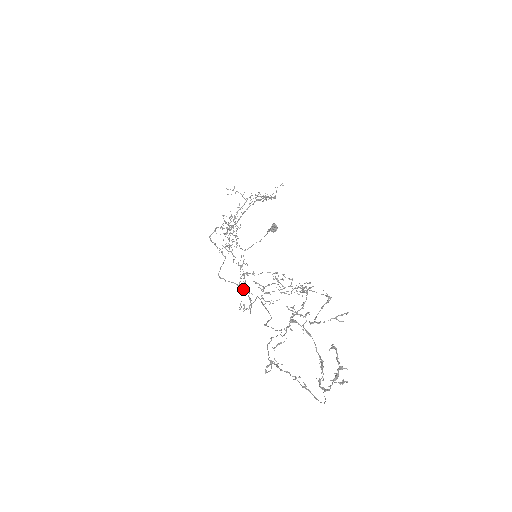
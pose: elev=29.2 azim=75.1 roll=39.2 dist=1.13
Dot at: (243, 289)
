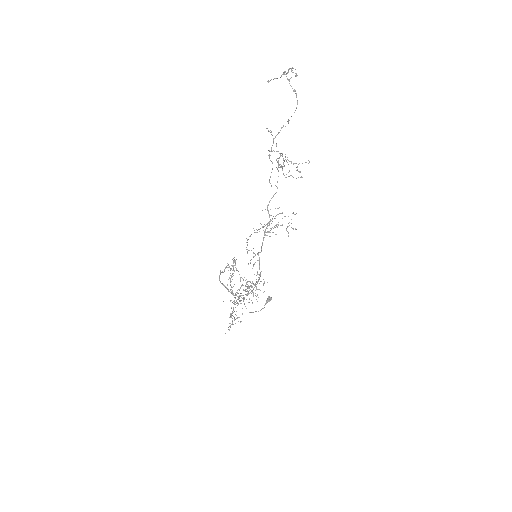
Dot at: (252, 290)
